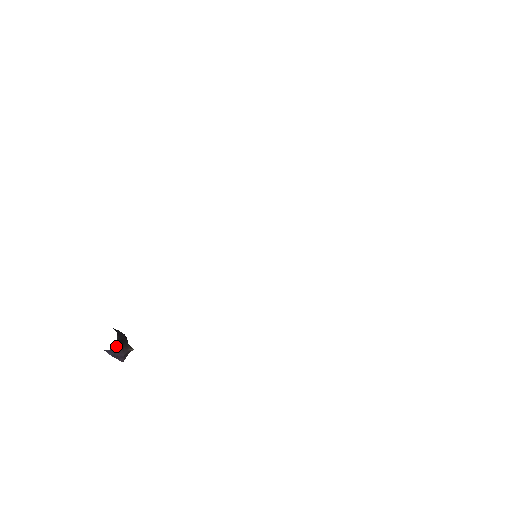
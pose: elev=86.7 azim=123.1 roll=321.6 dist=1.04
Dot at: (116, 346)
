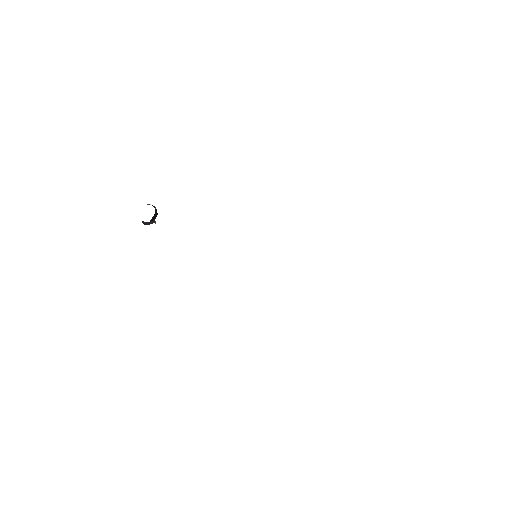
Dot at: occluded
